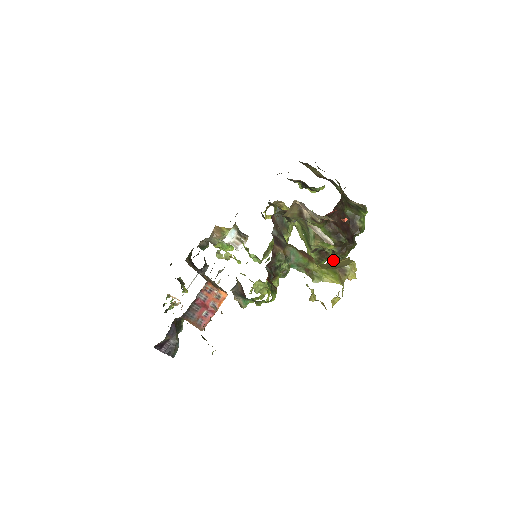
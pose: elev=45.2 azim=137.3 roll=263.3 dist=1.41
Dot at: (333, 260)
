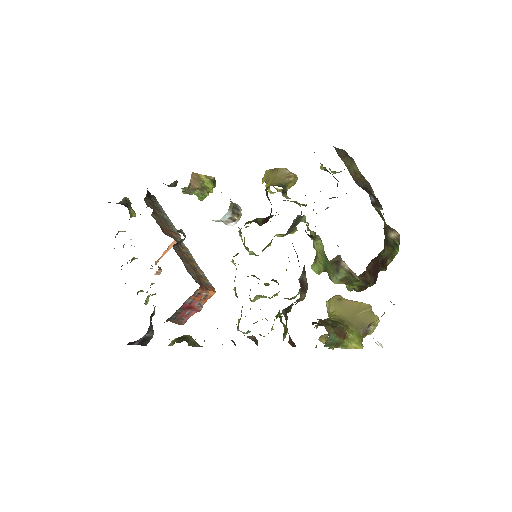
Dot at: (348, 289)
